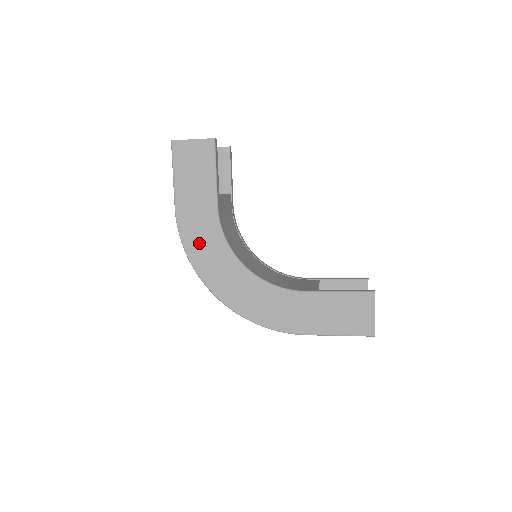
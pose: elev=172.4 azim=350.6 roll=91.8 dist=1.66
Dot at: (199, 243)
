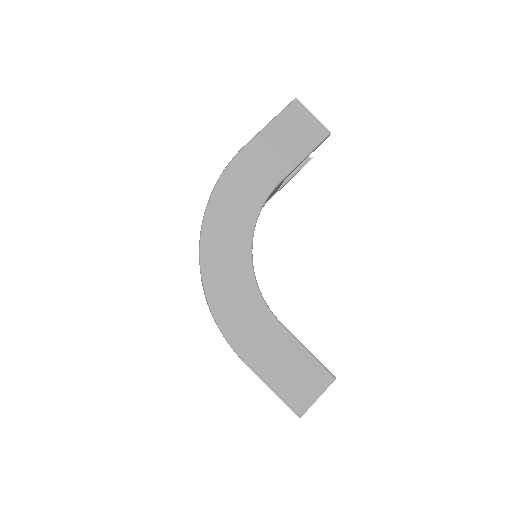
Dot at: (234, 194)
